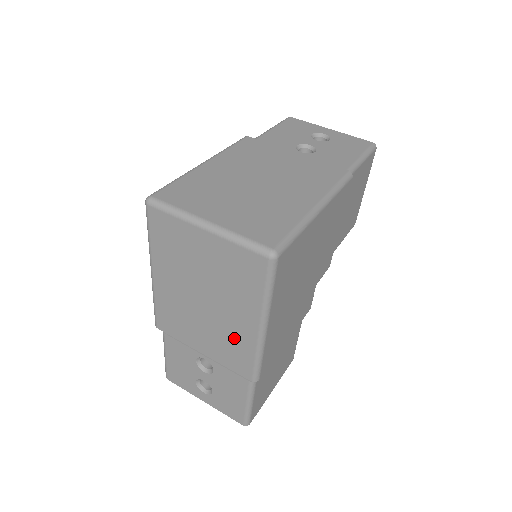
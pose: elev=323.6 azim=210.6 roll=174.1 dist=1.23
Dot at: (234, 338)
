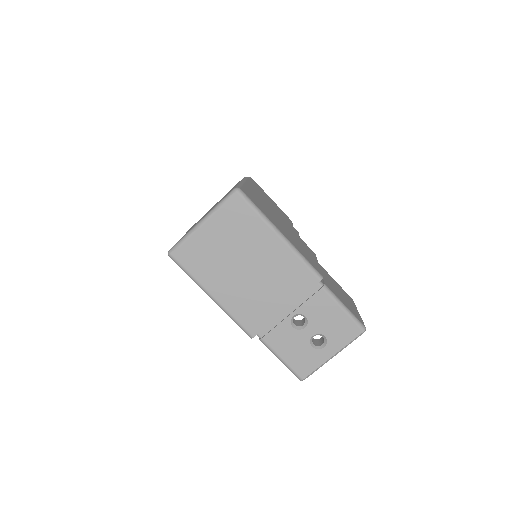
Dot at: (281, 266)
